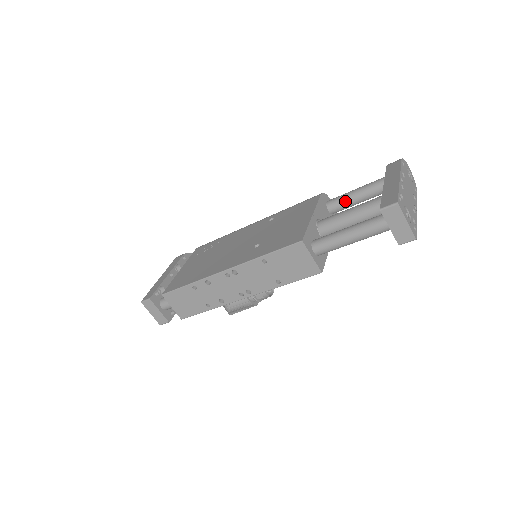
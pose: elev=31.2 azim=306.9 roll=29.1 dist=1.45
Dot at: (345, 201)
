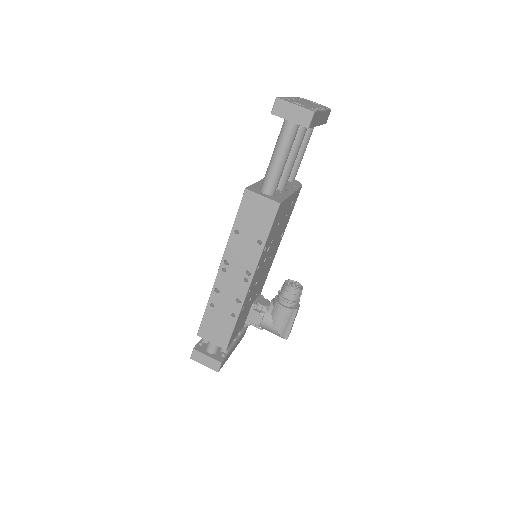
Dot at: occluded
